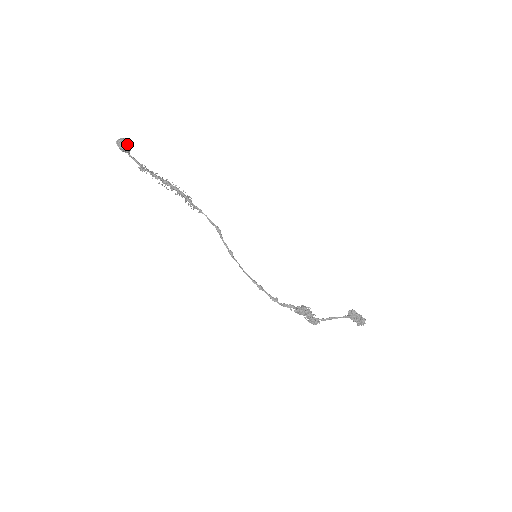
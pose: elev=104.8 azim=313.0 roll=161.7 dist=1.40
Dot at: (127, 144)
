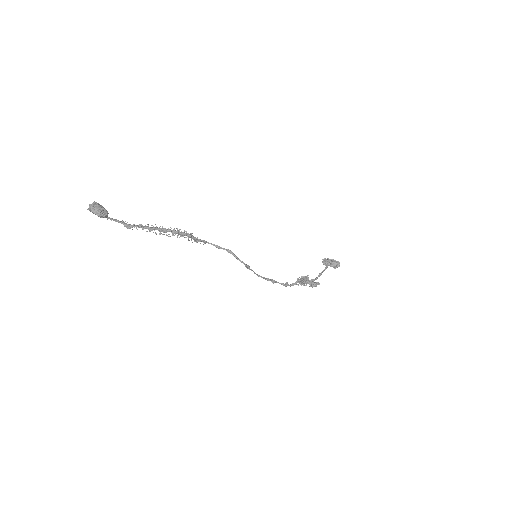
Dot at: (103, 208)
